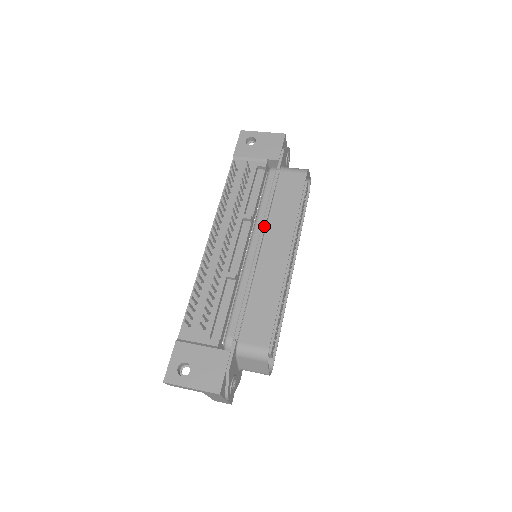
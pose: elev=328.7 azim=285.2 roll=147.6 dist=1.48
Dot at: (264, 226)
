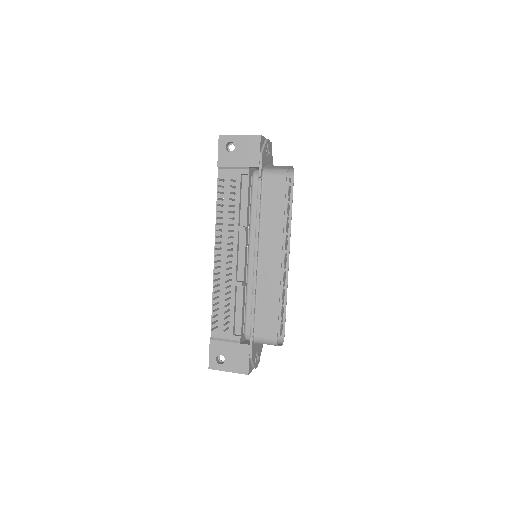
Dot at: (257, 237)
